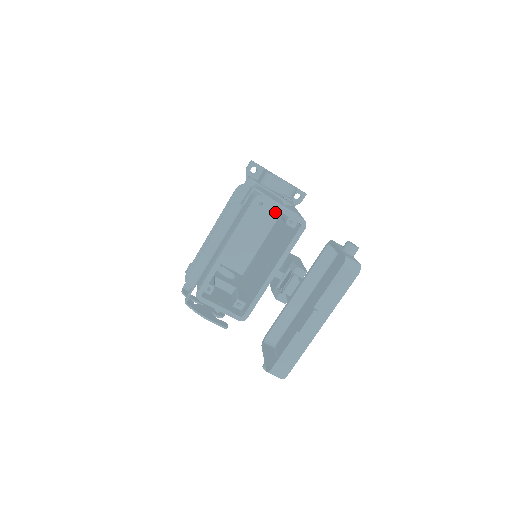
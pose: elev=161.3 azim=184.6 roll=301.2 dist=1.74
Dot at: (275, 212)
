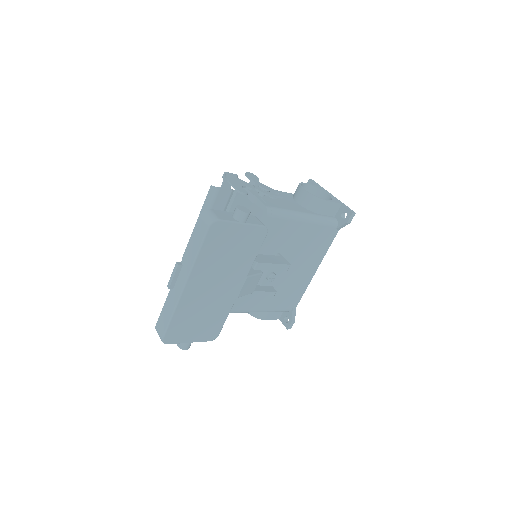
Dot at: occluded
